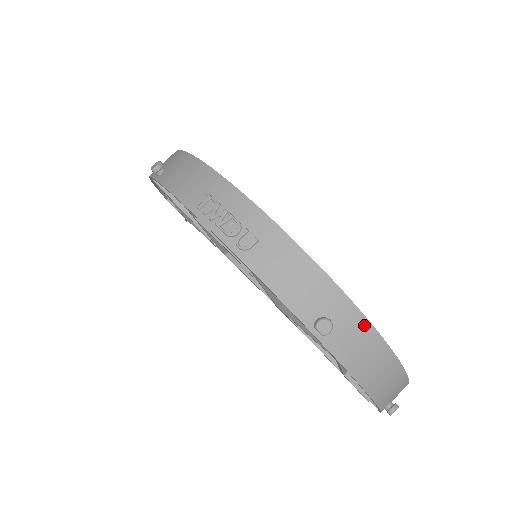
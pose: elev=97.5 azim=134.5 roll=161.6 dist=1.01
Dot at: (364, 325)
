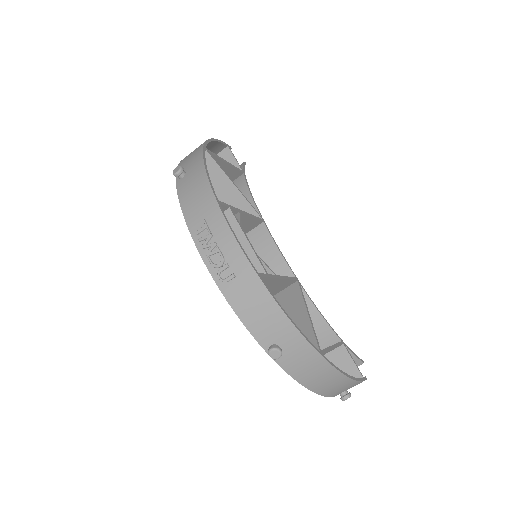
Dot at: (313, 354)
